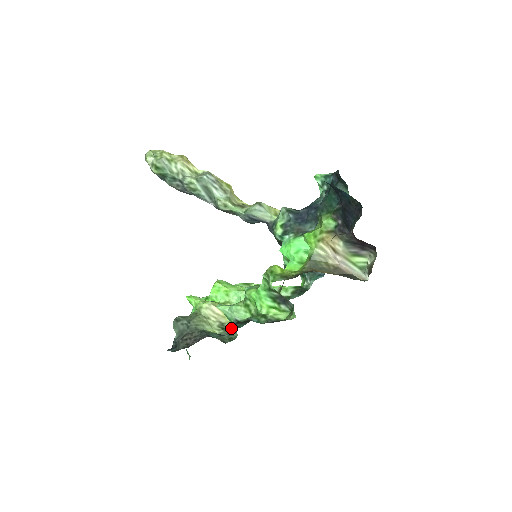
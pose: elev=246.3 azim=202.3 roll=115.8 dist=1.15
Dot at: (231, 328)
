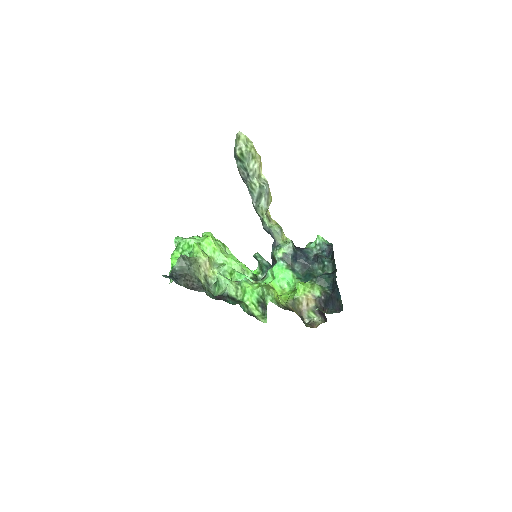
Dot at: (223, 298)
